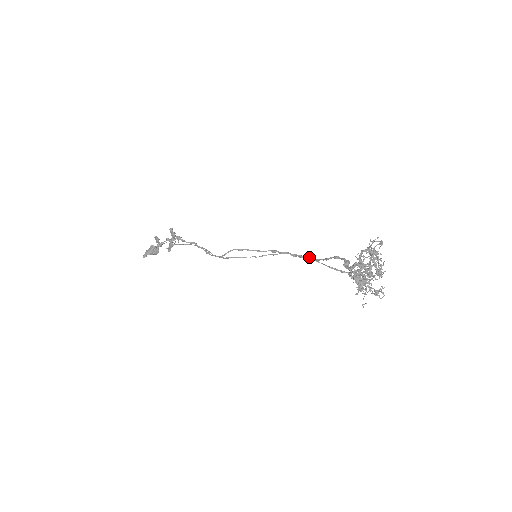
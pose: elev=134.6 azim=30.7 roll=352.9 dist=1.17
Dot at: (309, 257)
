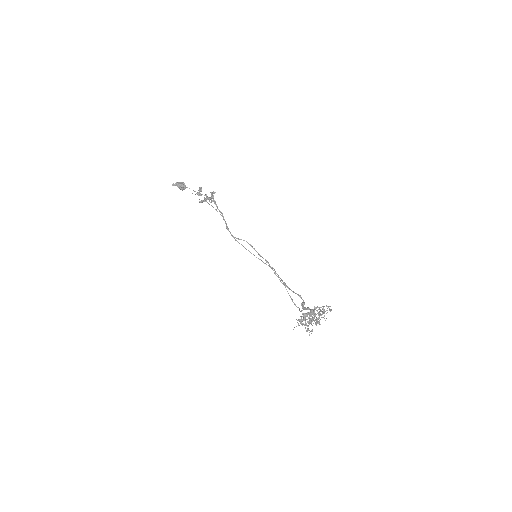
Dot at: (284, 282)
